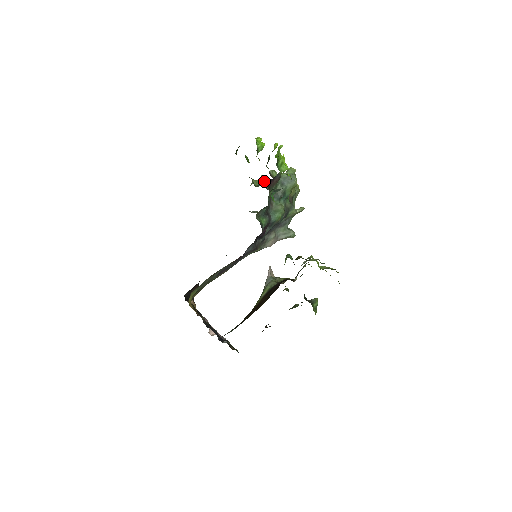
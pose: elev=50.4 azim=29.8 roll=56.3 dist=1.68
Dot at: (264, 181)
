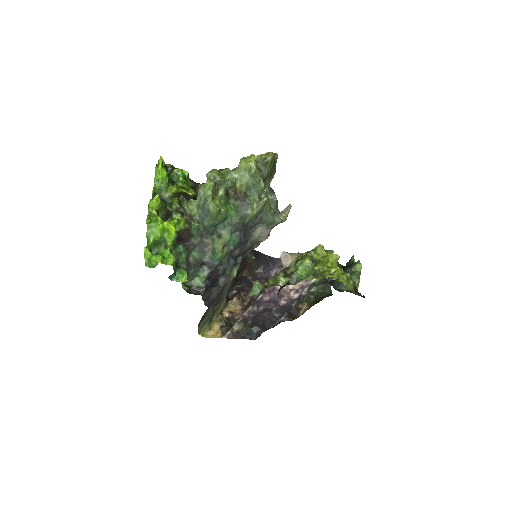
Dot at: occluded
